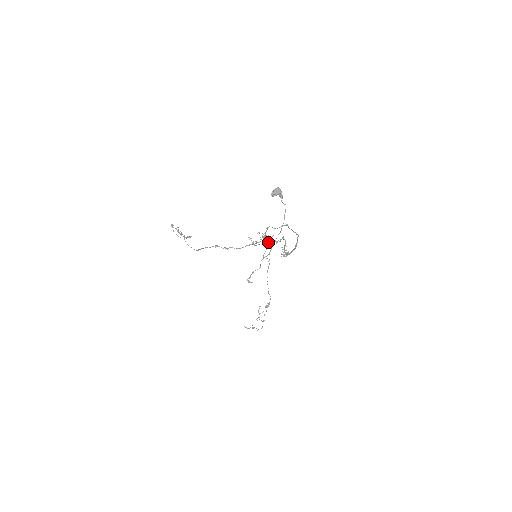
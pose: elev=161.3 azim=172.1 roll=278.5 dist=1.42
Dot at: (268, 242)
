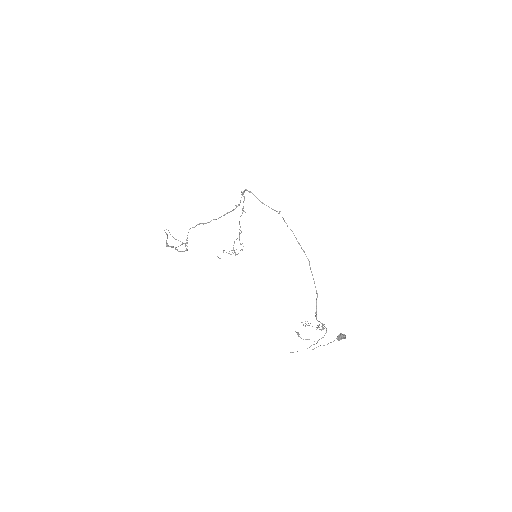
Dot at: occluded
